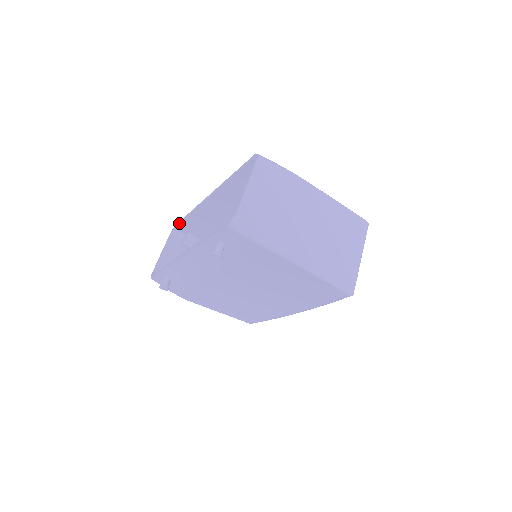
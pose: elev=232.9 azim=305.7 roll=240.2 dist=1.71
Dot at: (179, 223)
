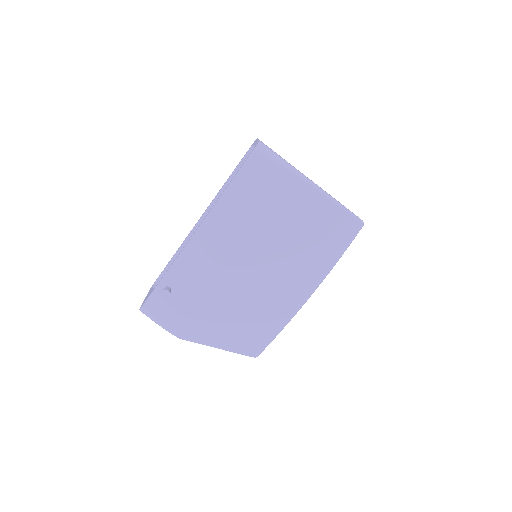
Dot at: (162, 271)
